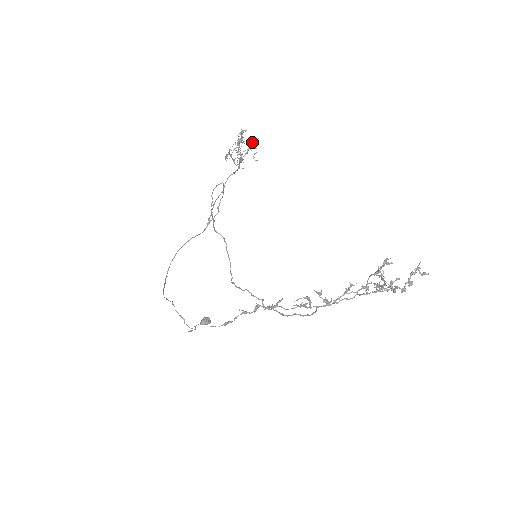
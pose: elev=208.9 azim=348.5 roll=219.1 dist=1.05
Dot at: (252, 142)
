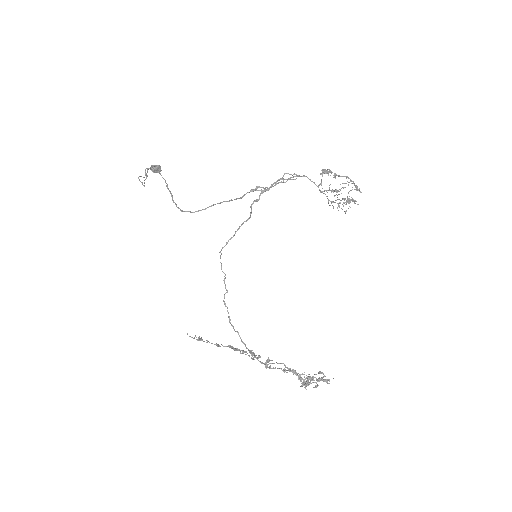
Dot at: (353, 200)
